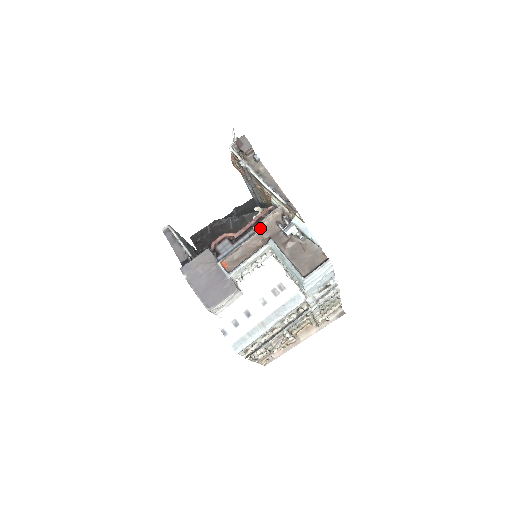
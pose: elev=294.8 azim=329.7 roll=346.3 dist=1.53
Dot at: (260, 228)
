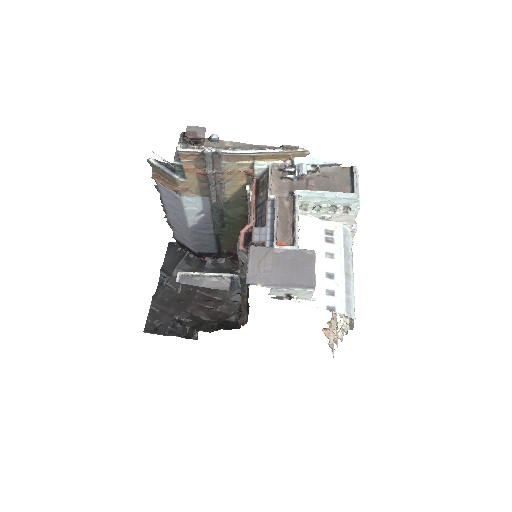
Dot at: (274, 193)
